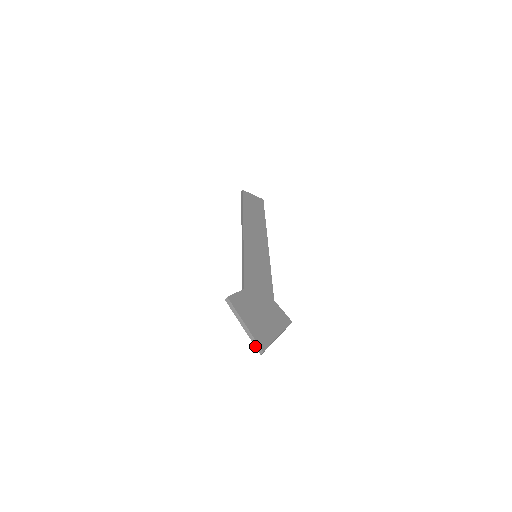
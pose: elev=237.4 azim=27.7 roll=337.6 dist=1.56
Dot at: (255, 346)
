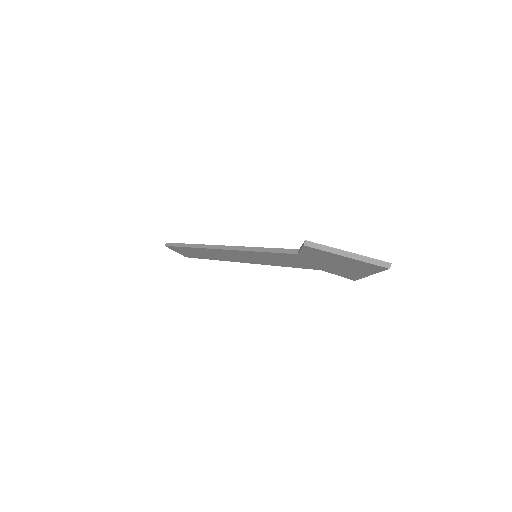
Dot at: (376, 264)
